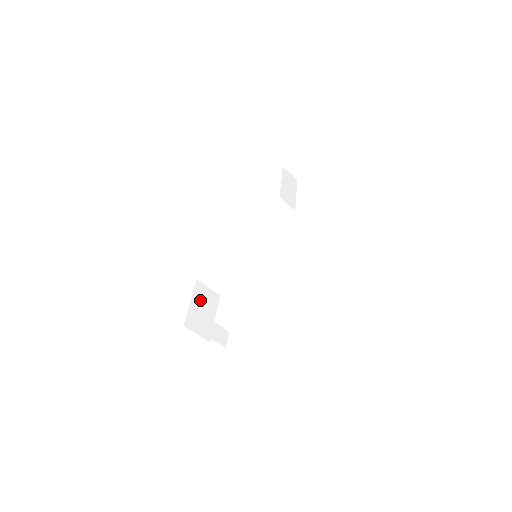
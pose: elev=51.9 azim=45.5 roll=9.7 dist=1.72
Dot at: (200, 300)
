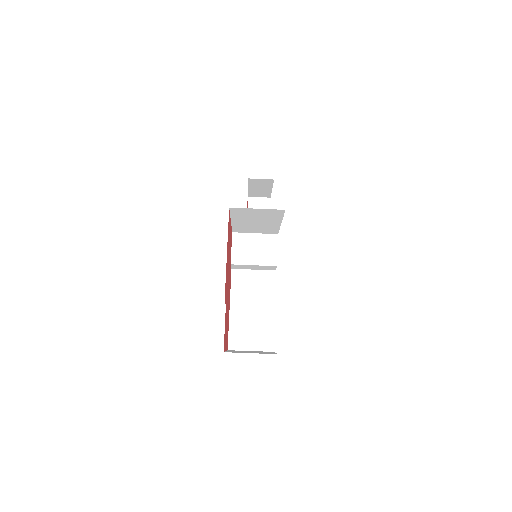
Dot at: occluded
